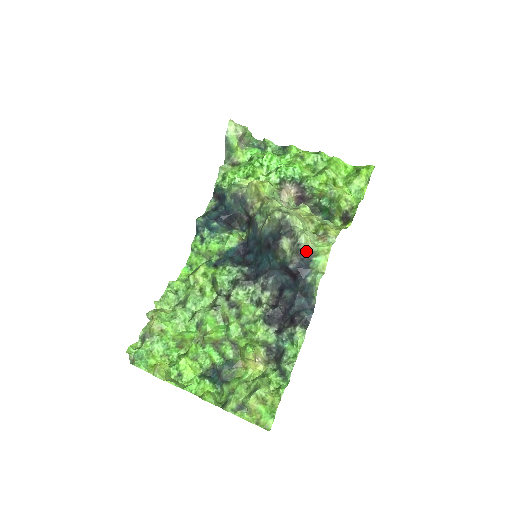
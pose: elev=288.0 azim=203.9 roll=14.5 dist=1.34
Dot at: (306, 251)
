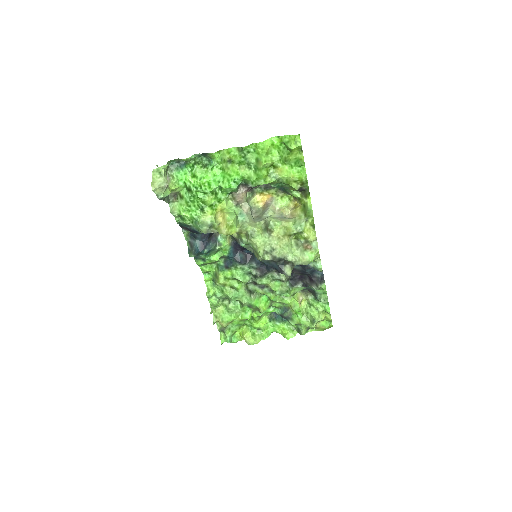
Dot at: occluded
